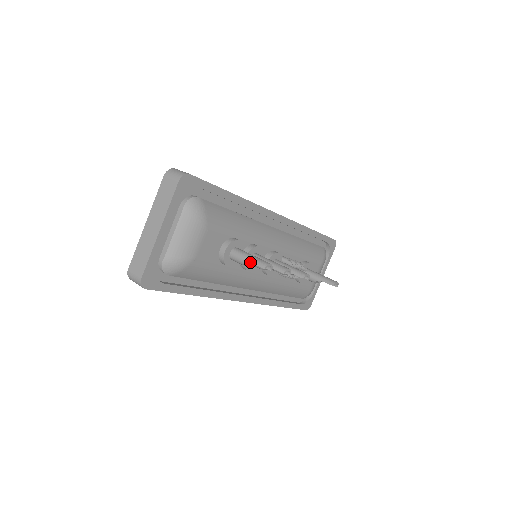
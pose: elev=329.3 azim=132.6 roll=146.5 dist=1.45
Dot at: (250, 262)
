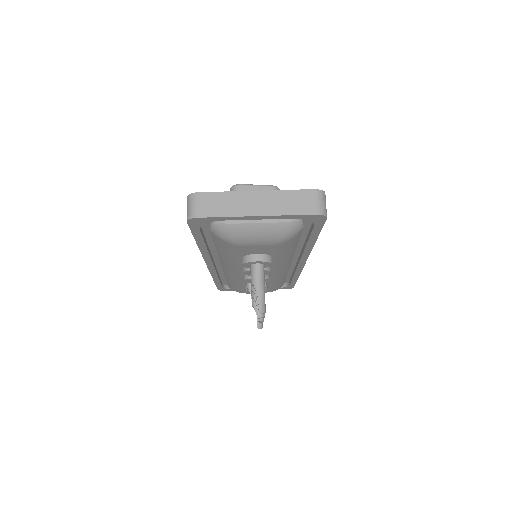
Dot at: (258, 293)
